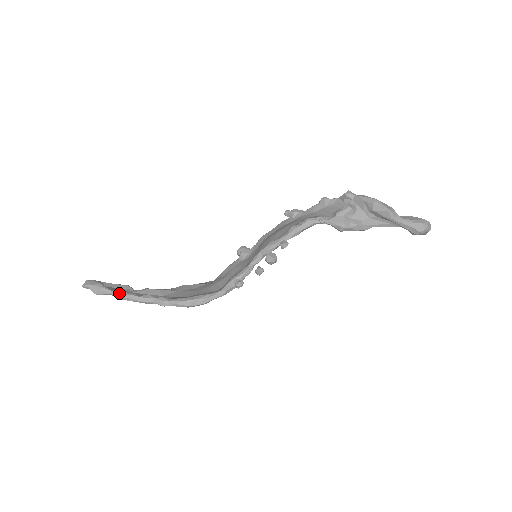
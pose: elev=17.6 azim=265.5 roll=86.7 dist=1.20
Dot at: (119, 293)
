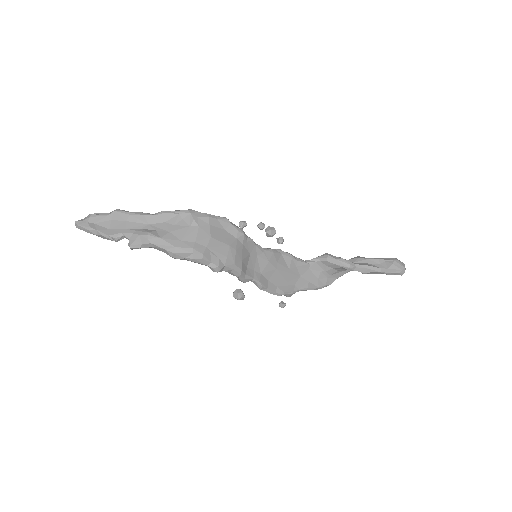
Dot at: occluded
